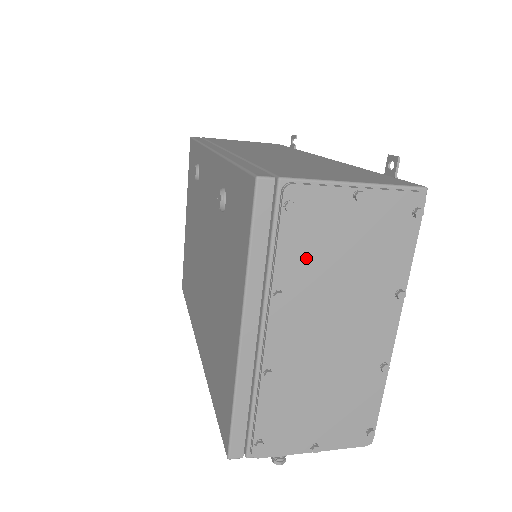
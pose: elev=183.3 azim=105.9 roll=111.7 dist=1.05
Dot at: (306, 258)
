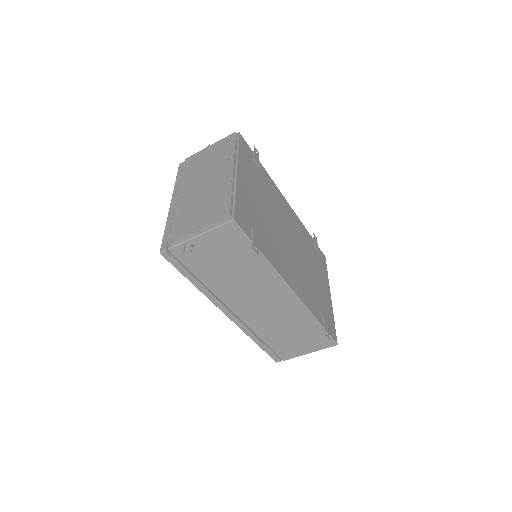
Dot at: (192, 170)
